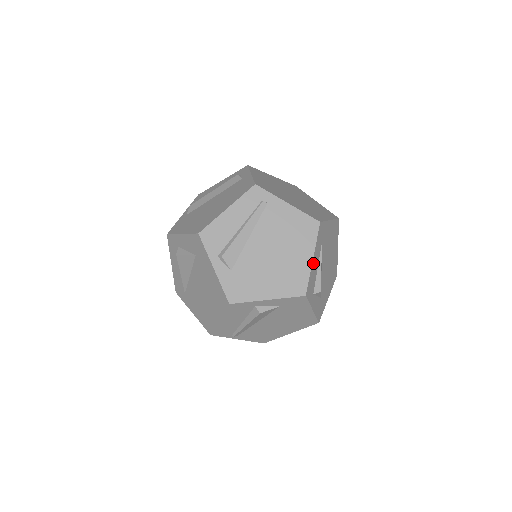
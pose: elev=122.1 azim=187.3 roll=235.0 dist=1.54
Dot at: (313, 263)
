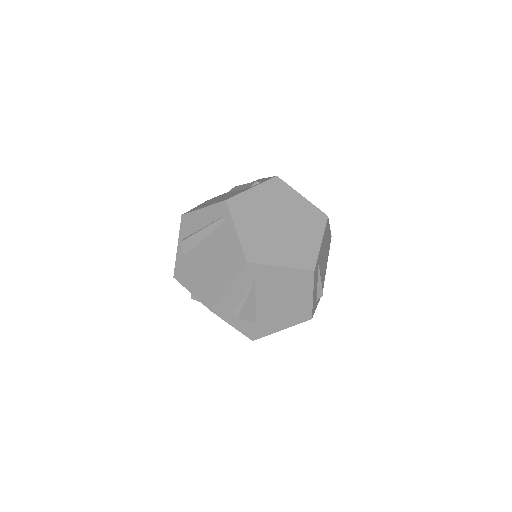
Dot at: (229, 291)
